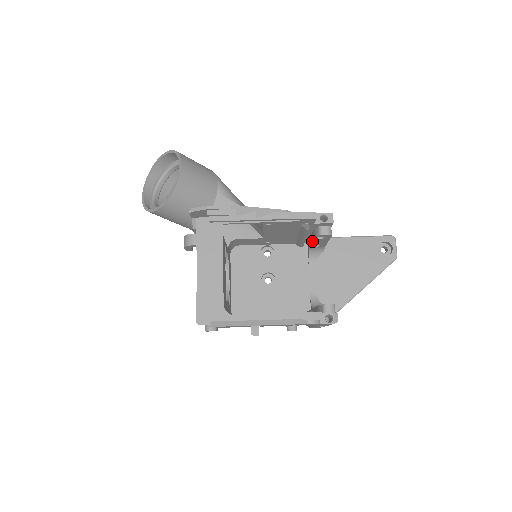
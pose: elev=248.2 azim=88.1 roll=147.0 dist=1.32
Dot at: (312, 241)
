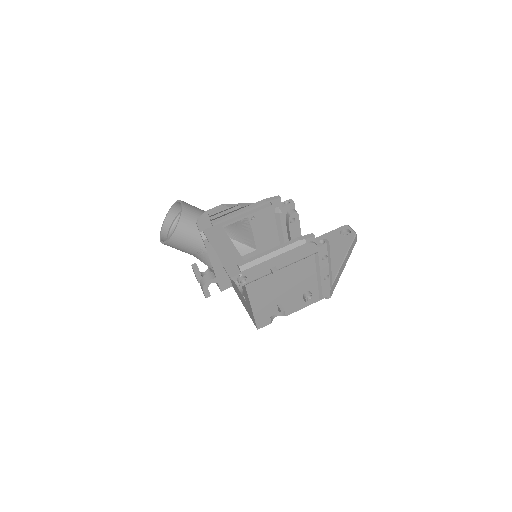
Dot at: (289, 231)
